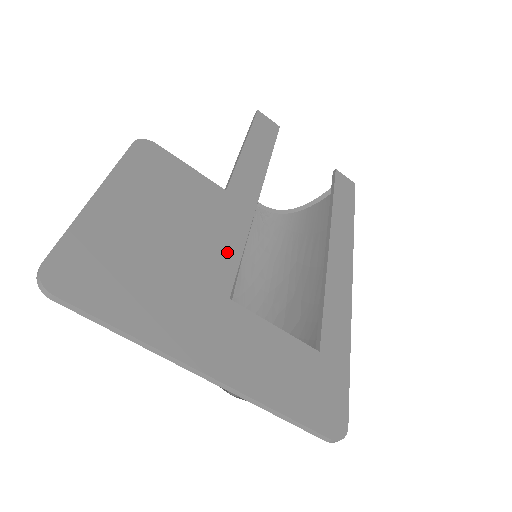
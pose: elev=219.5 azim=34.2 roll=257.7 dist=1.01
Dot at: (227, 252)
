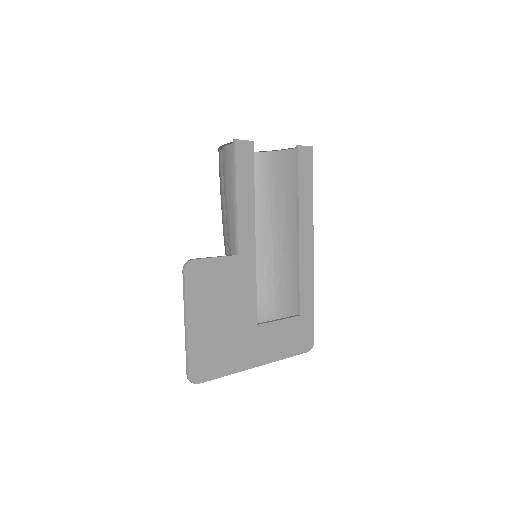
Dot at: (250, 299)
